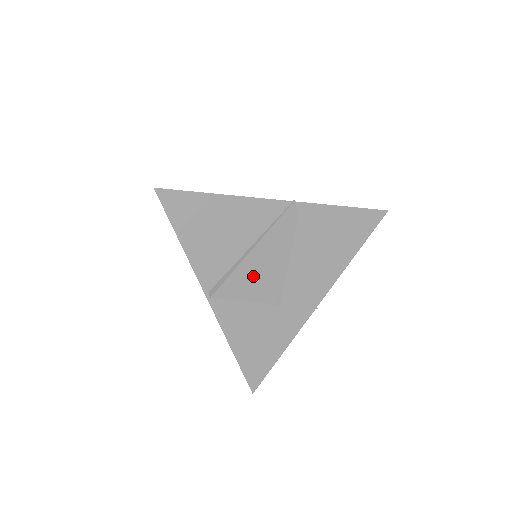
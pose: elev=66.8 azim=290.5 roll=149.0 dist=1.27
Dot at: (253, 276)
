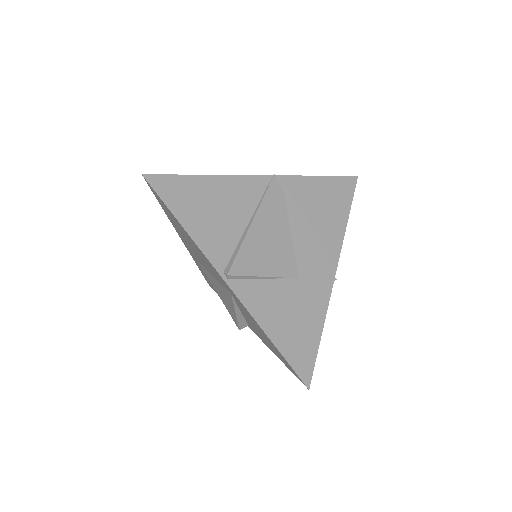
Dot at: (262, 249)
